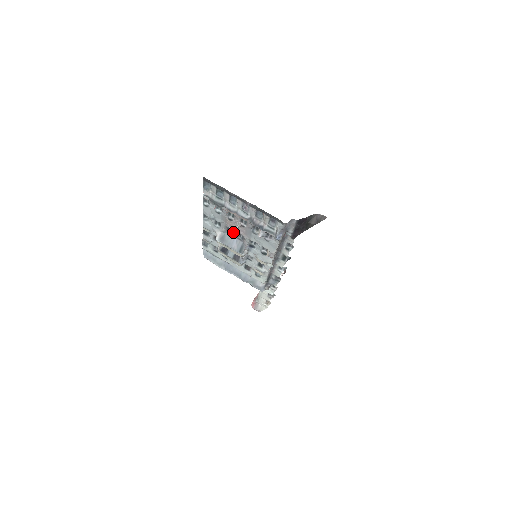
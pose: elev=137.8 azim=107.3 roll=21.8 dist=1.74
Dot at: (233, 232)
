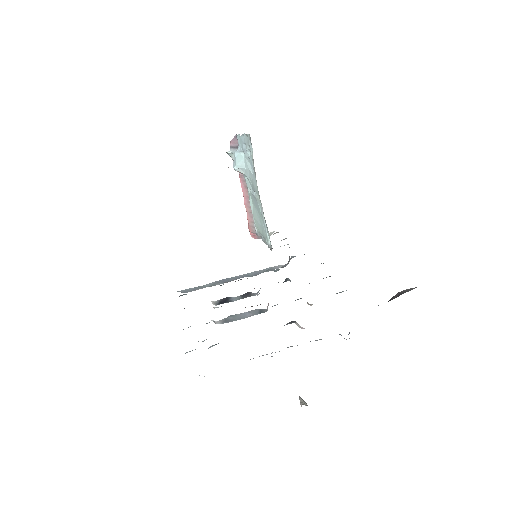
Dot at: occluded
